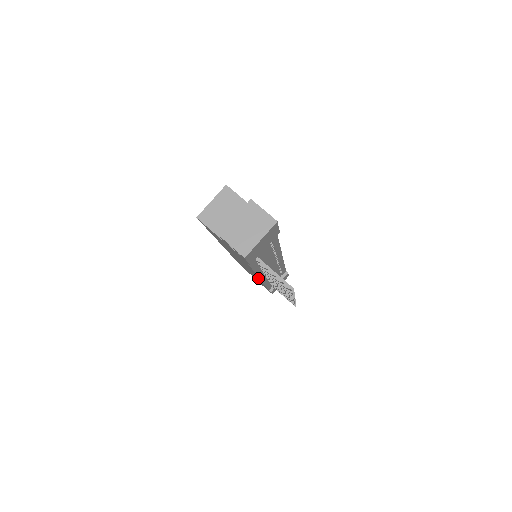
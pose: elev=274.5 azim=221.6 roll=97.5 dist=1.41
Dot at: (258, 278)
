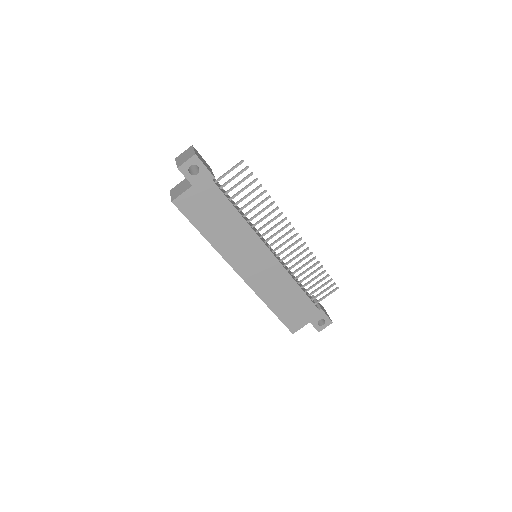
Dot at: (273, 260)
